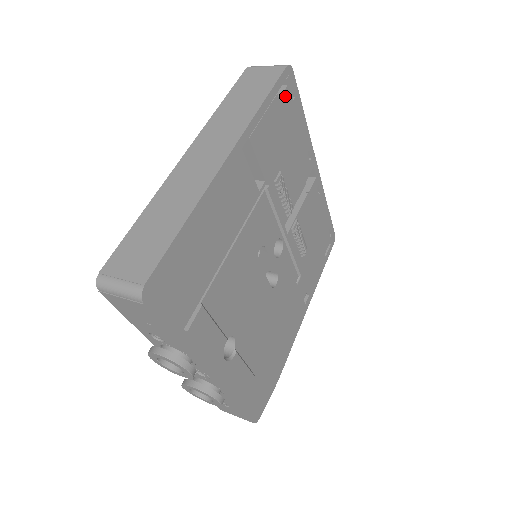
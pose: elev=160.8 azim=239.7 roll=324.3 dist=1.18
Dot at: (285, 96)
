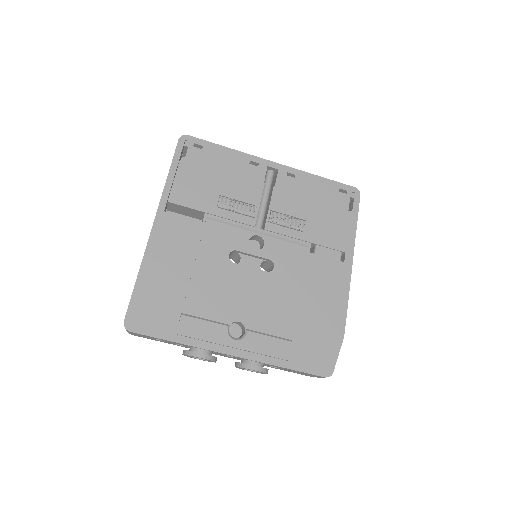
Dot at: (190, 154)
